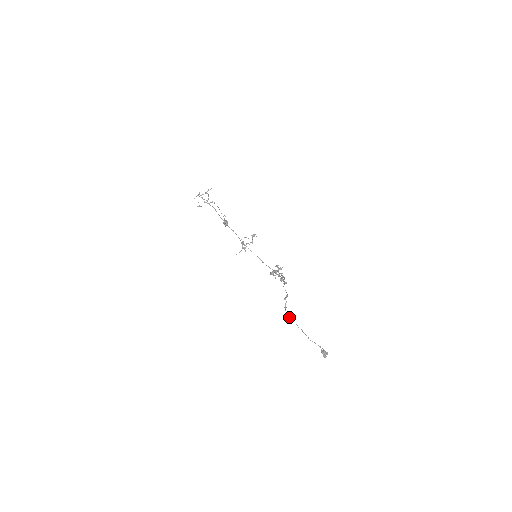
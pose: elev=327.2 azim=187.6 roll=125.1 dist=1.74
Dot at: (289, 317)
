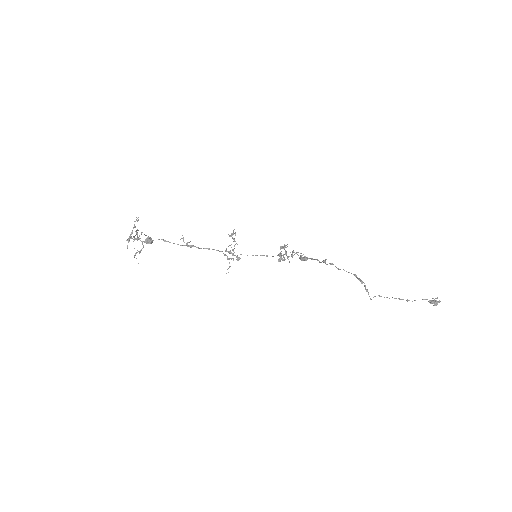
Dot at: occluded
